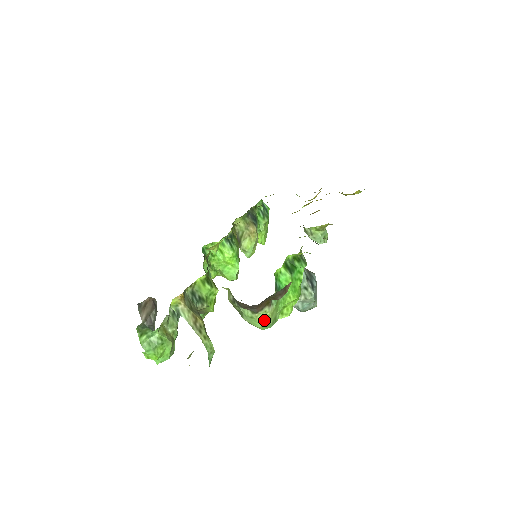
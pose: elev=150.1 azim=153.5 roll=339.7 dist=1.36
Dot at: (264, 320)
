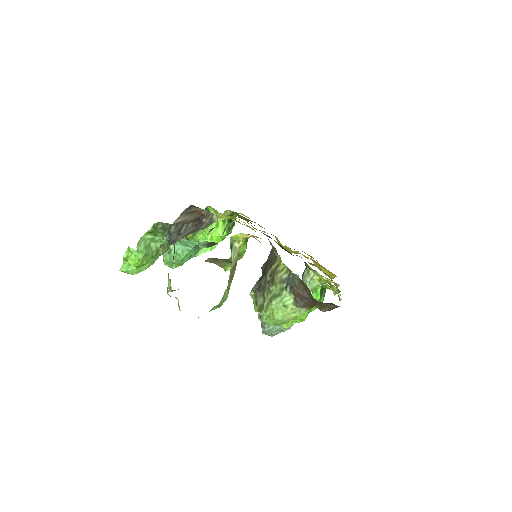
Dot at: (289, 317)
